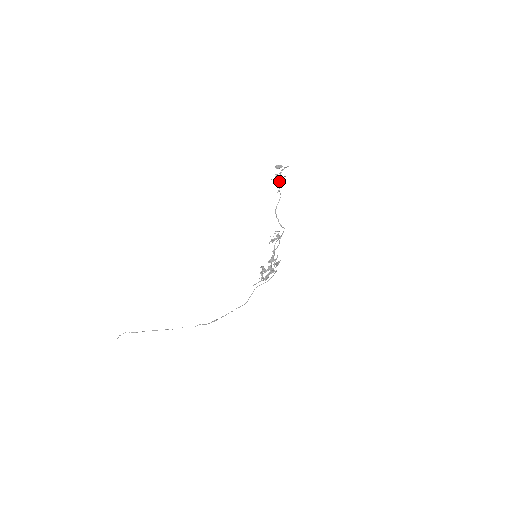
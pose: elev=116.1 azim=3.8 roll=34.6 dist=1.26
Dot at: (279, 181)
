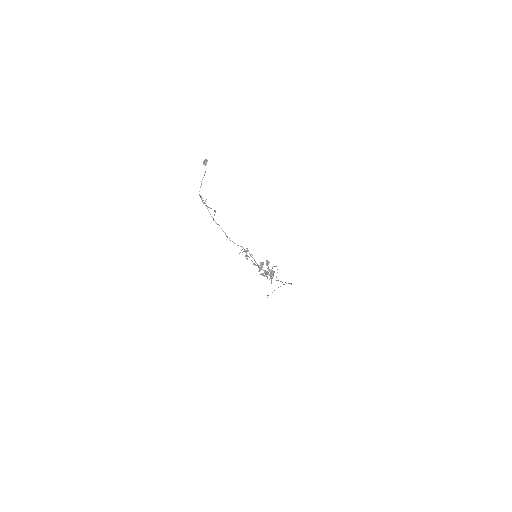
Dot at: (207, 206)
